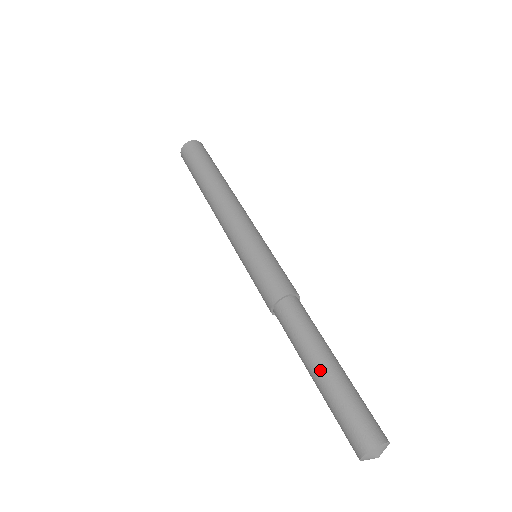
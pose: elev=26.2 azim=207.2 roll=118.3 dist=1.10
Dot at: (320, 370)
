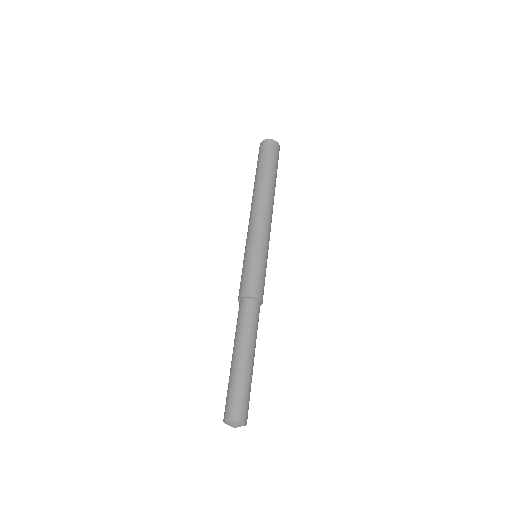
Dot at: (243, 357)
